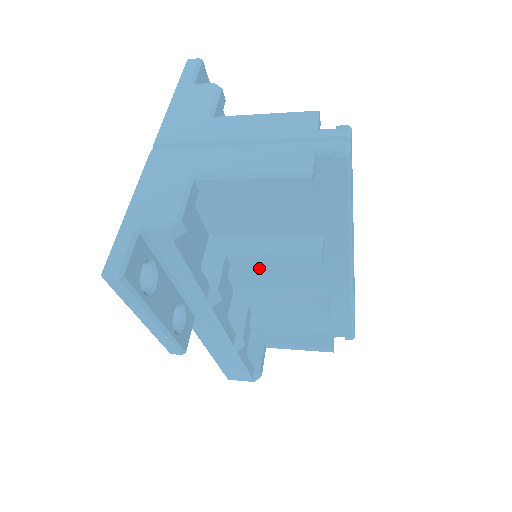
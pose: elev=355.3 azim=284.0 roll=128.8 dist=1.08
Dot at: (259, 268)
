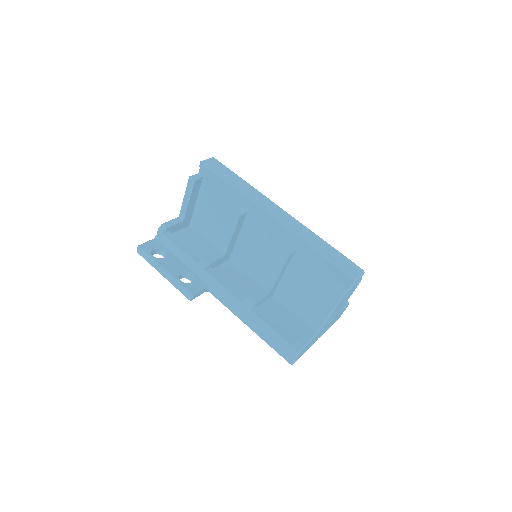
Dot at: (253, 258)
